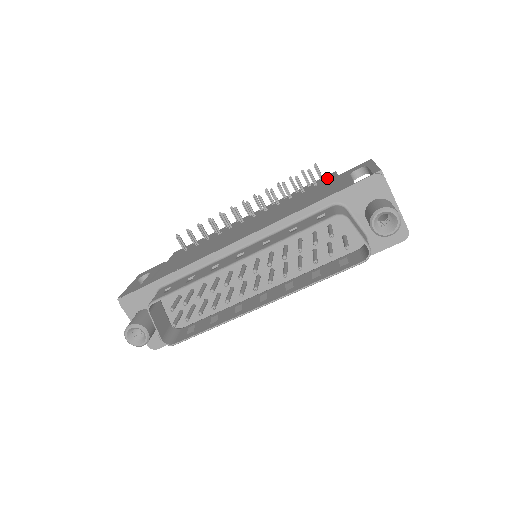
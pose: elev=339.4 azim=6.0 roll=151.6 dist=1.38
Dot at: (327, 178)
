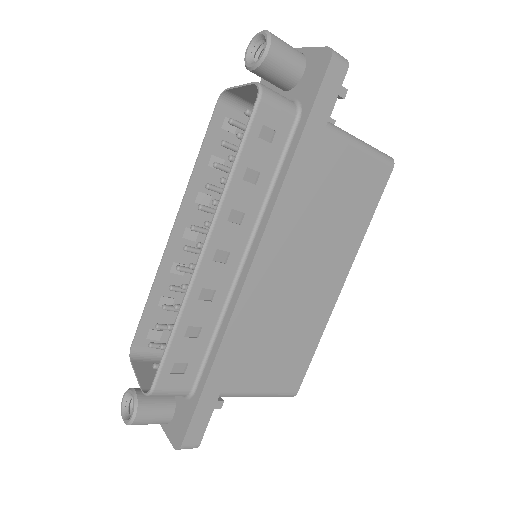
Dot at: occluded
